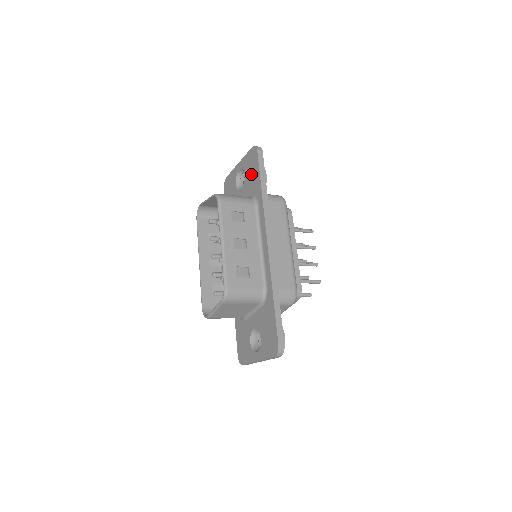
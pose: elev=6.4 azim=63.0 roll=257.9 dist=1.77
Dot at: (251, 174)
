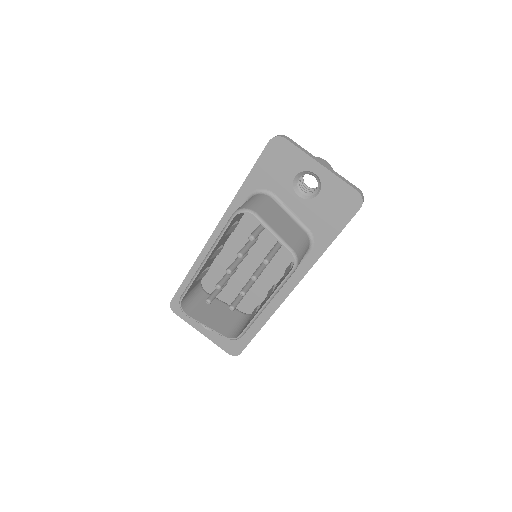
Dot at: (329, 212)
